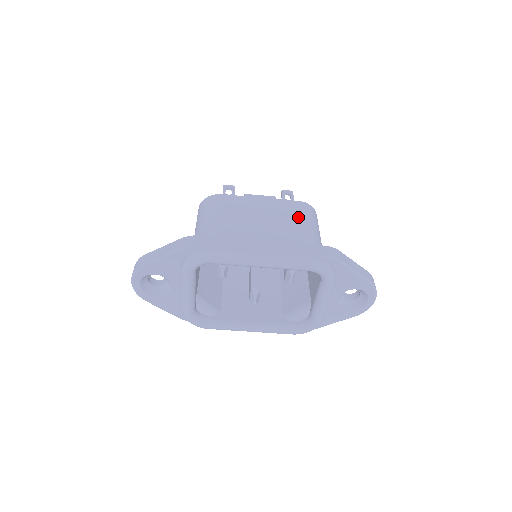
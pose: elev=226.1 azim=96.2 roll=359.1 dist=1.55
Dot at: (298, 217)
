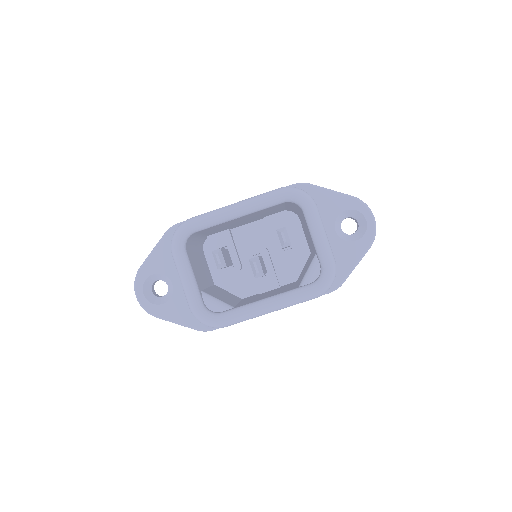
Dot at: occluded
